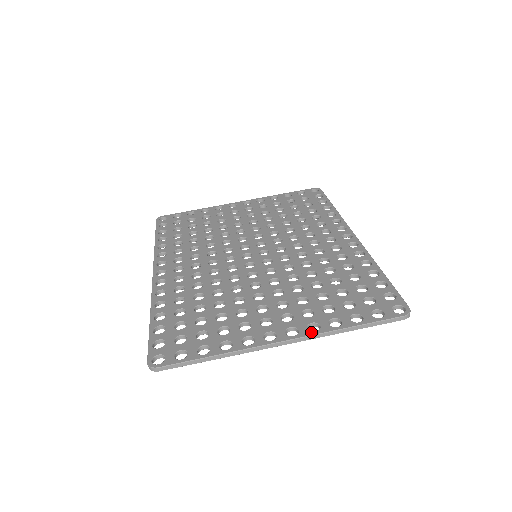
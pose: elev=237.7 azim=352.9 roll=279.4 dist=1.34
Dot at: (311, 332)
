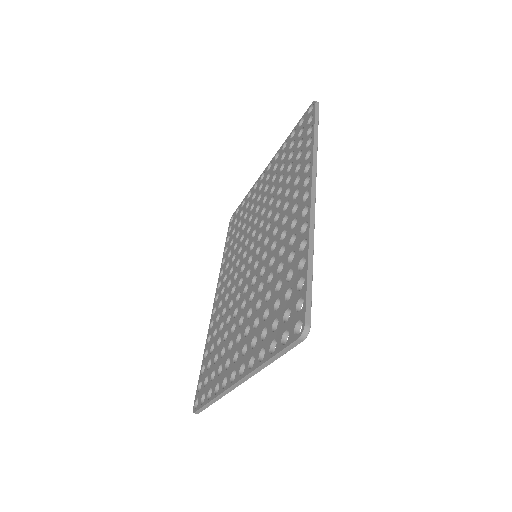
Dot at: (248, 370)
